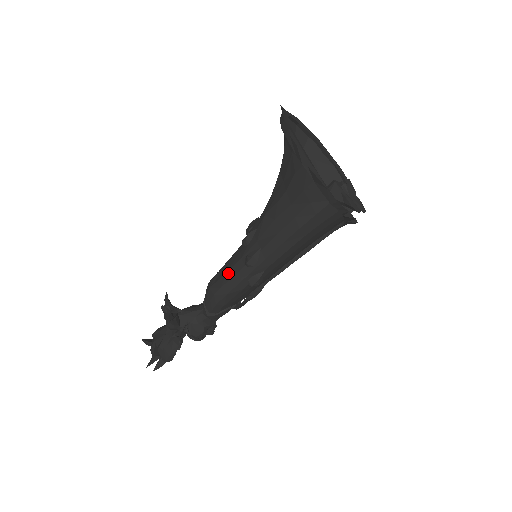
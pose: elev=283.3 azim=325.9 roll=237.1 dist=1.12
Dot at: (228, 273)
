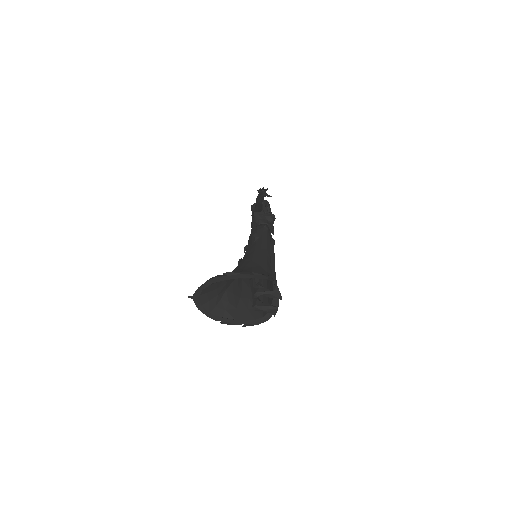
Dot at: occluded
